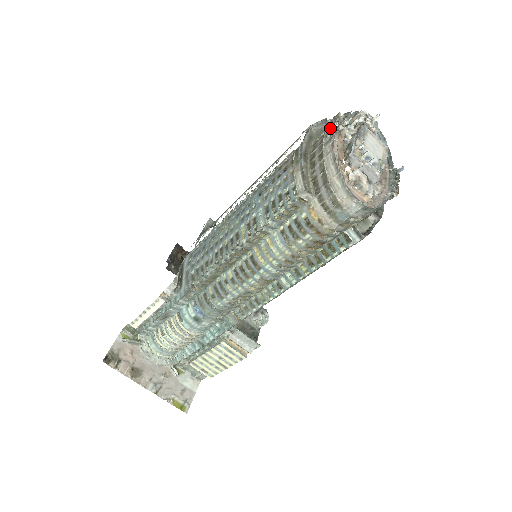
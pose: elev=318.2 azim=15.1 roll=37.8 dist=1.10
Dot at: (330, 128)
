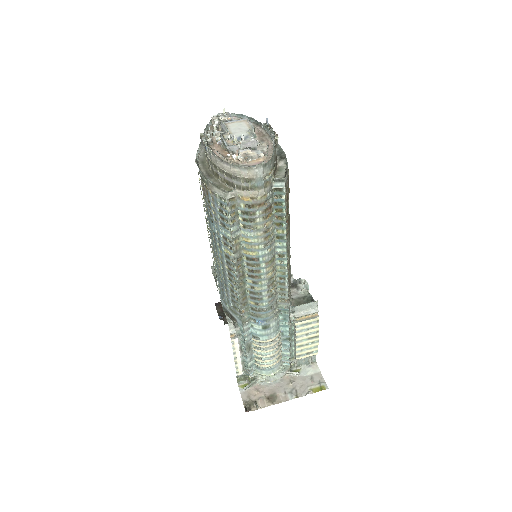
Dot at: occluded
